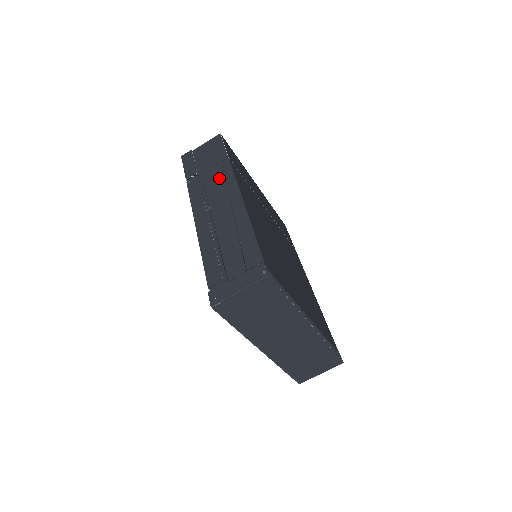
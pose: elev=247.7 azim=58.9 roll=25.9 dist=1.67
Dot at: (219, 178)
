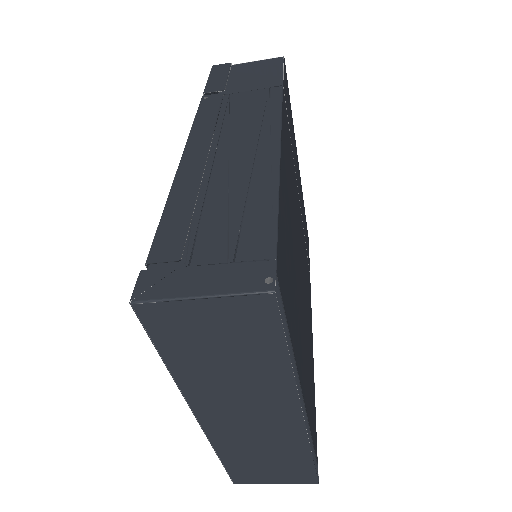
Dot at: (255, 106)
